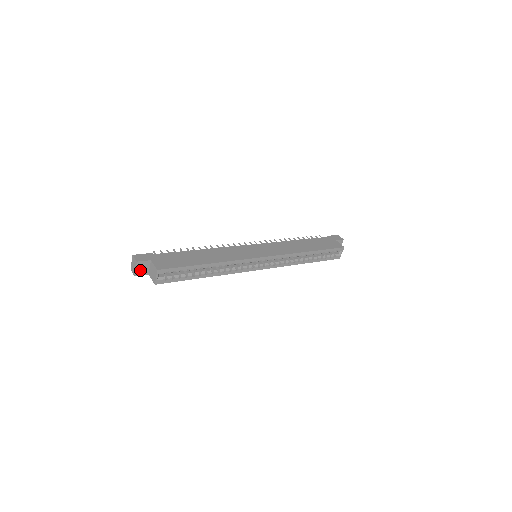
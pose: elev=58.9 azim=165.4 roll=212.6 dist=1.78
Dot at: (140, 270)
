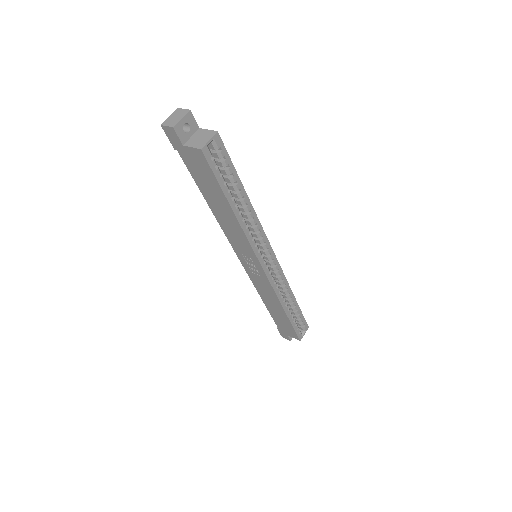
Dot at: (182, 126)
